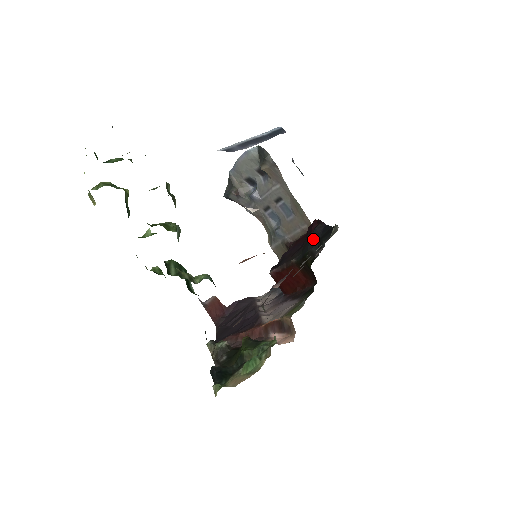
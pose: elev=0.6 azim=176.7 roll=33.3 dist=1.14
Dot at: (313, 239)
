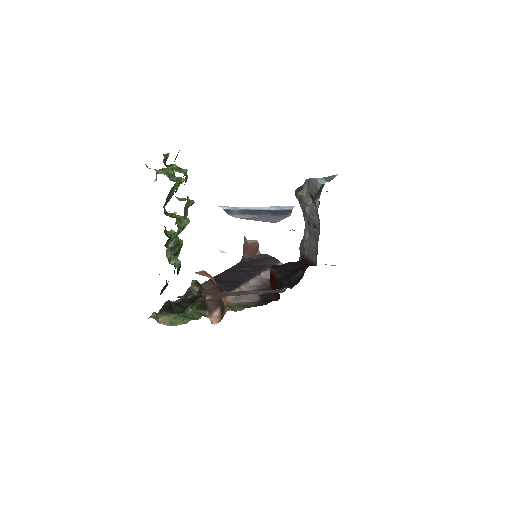
Dot at: (290, 277)
